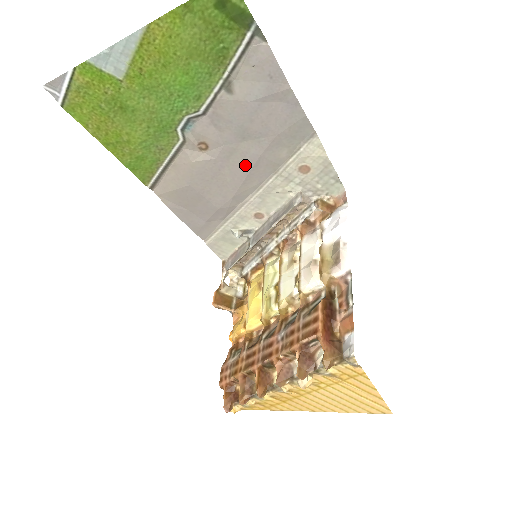
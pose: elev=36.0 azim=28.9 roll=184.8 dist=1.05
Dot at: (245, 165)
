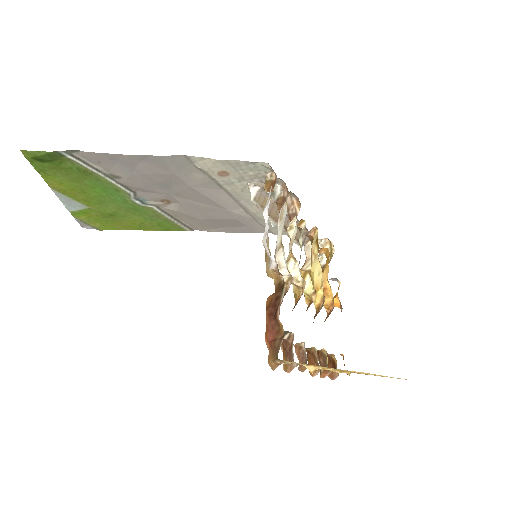
Dot at: (196, 195)
